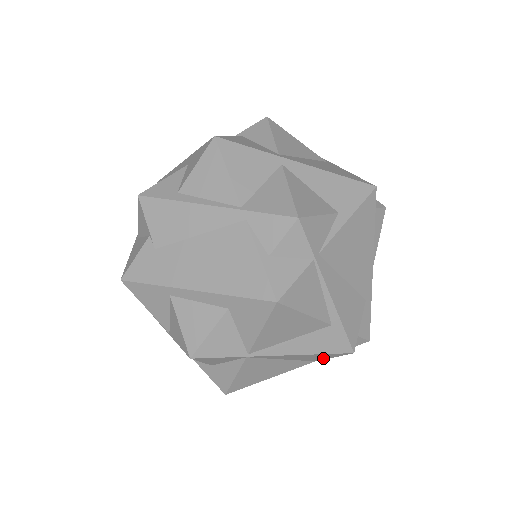
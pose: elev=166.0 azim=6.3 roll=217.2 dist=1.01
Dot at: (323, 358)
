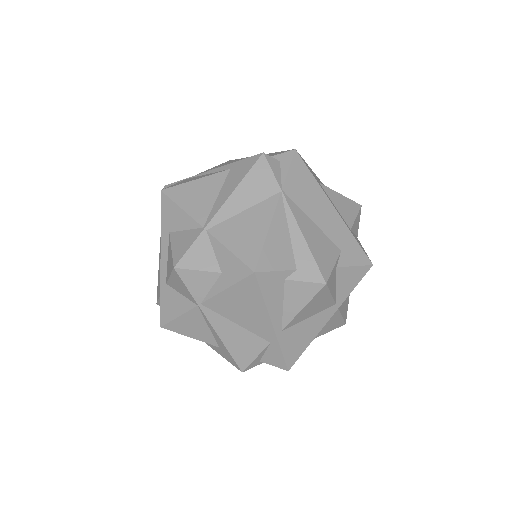
Dot at: (270, 181)
